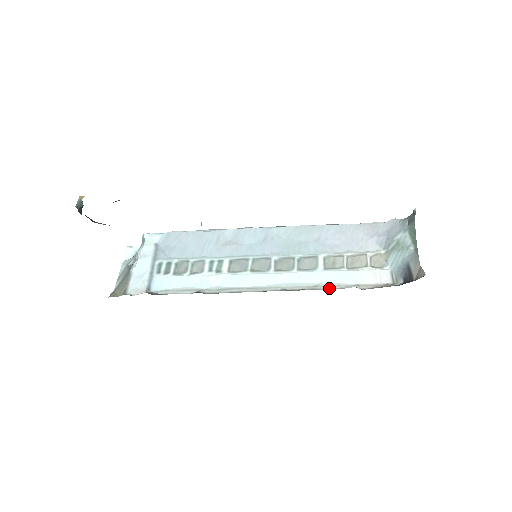
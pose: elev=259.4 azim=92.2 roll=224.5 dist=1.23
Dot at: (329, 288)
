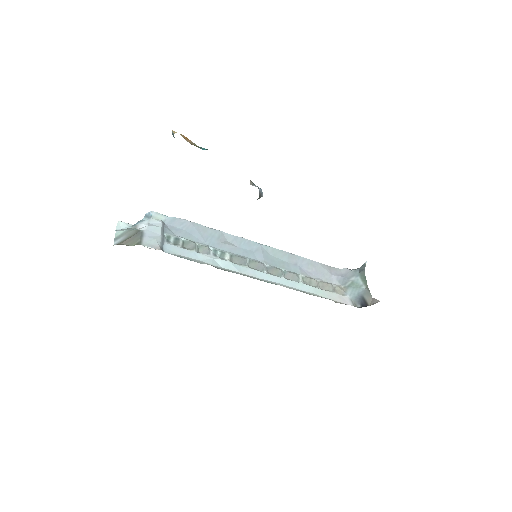
Dot at: (313, 295)
